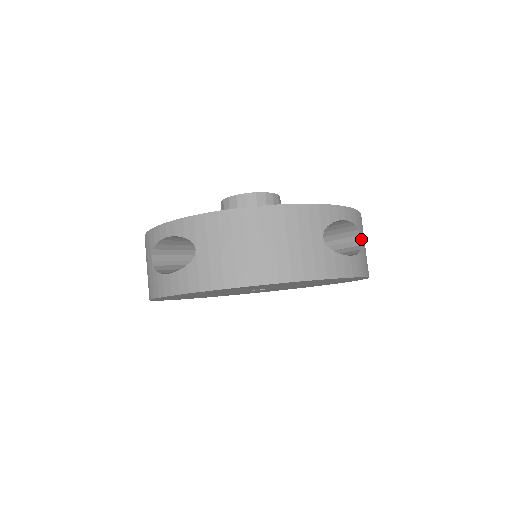
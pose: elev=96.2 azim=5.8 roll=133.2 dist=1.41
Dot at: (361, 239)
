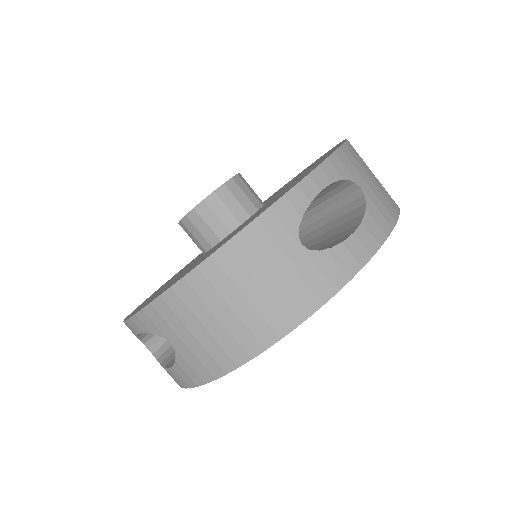
Dot at: (359, 187)
